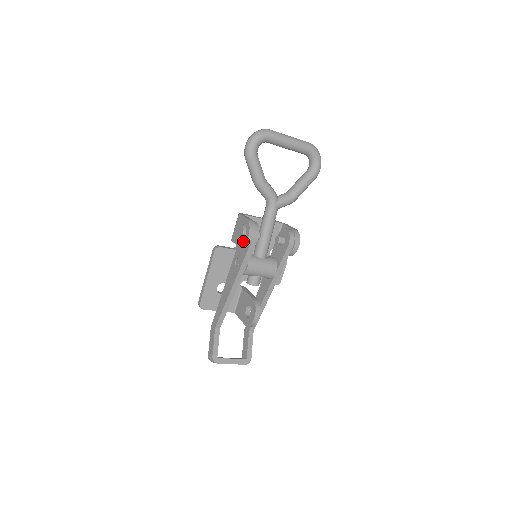
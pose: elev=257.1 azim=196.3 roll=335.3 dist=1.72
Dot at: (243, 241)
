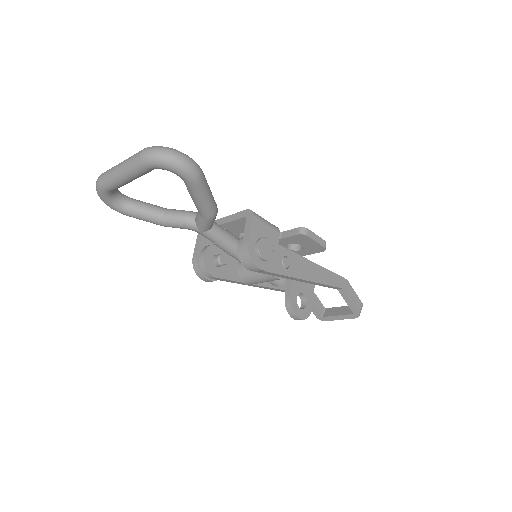
Dot at: occluded
